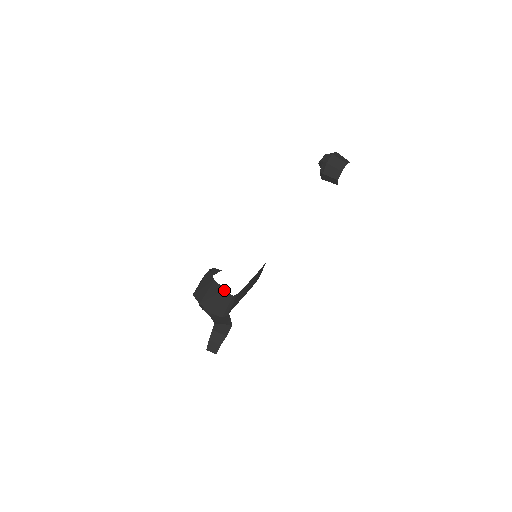
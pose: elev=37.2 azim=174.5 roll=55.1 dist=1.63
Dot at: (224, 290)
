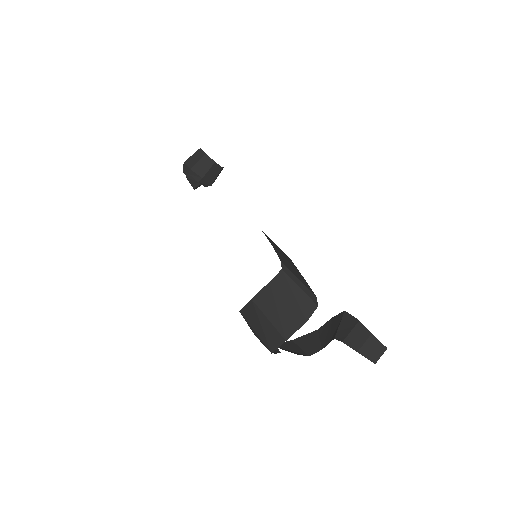
Dot at: (270, 284)
